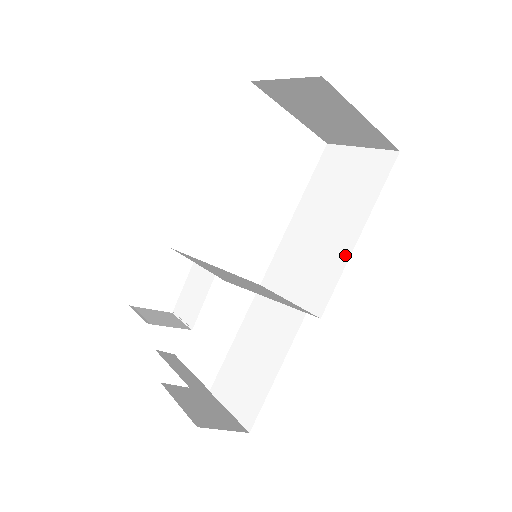
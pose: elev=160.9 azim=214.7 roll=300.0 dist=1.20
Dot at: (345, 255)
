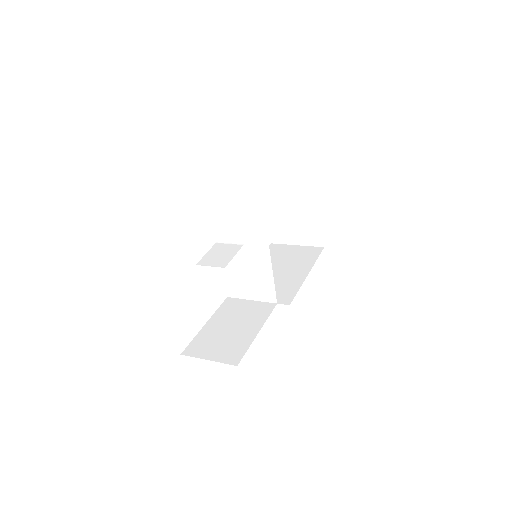
Dot at: (300, 280)
